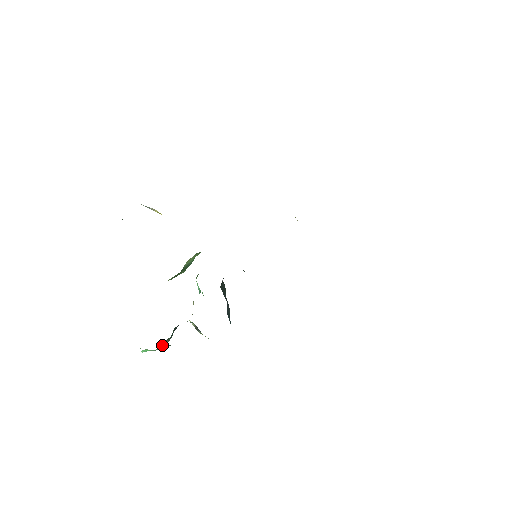
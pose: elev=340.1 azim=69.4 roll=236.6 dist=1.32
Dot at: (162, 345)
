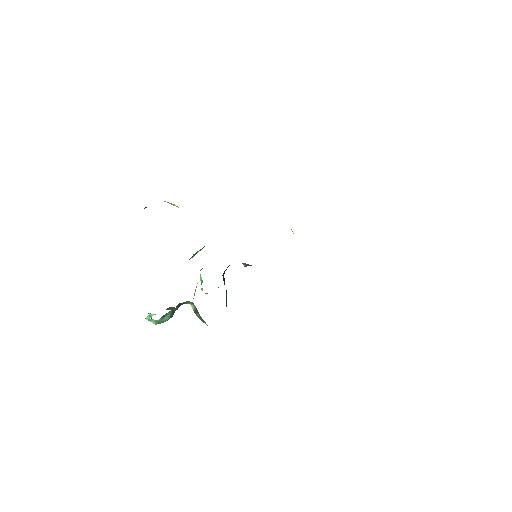
Dot at: (165, 317)
